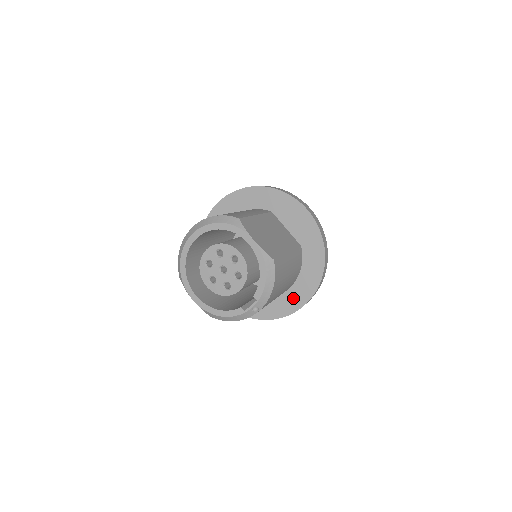
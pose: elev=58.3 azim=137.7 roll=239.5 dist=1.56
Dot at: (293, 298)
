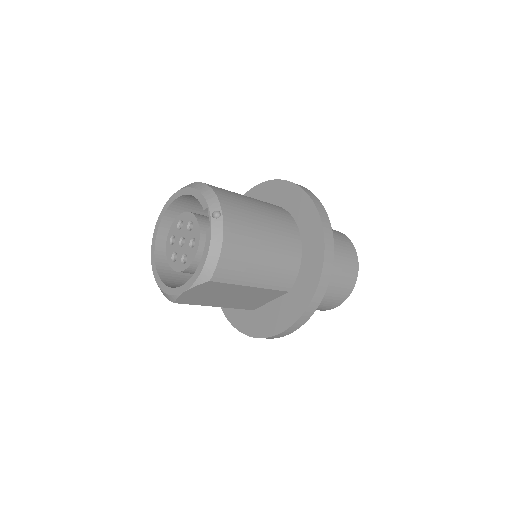
Dot at: (309, 230)
